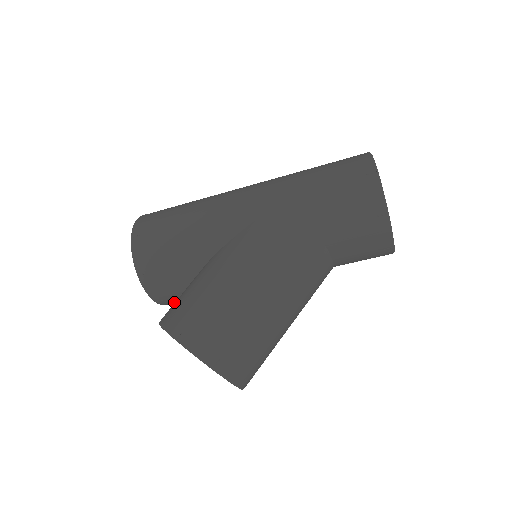
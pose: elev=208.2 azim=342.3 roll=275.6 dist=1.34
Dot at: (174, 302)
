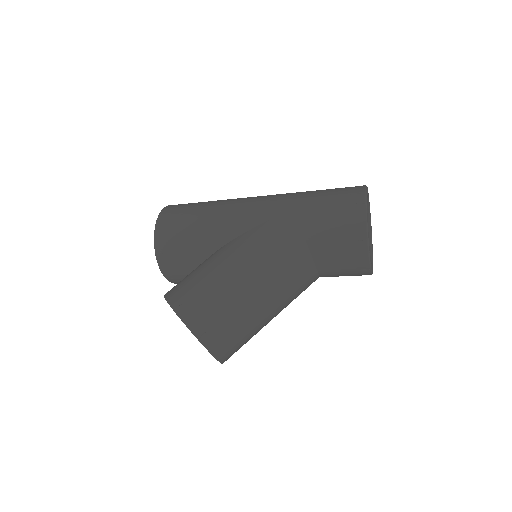
Dot at: occluded
